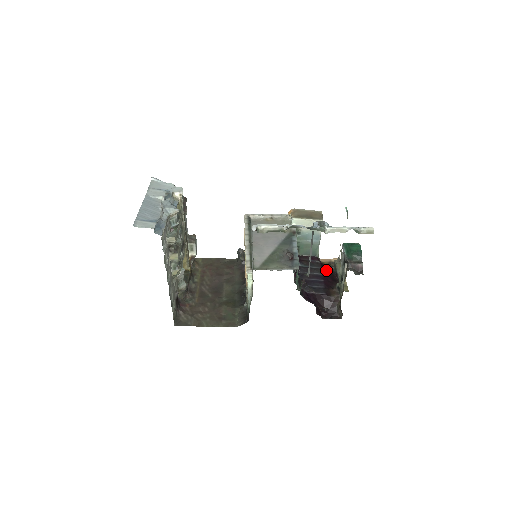
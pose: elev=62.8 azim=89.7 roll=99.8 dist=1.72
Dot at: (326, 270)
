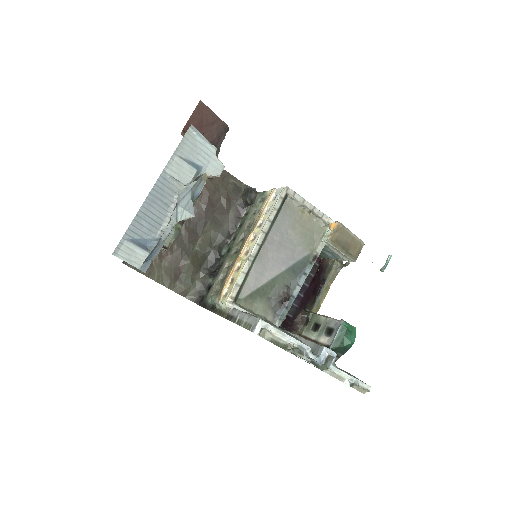
Dot at: (317, 275)
